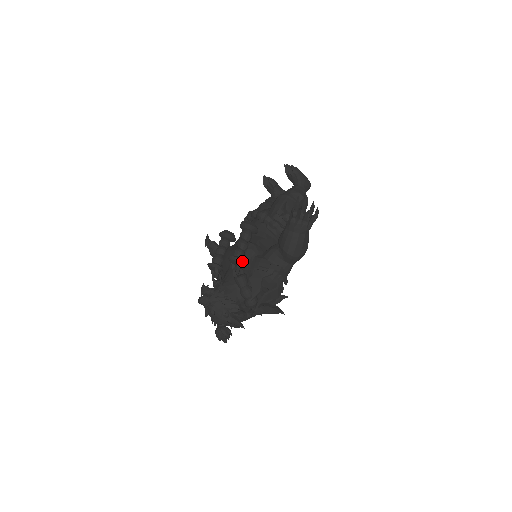
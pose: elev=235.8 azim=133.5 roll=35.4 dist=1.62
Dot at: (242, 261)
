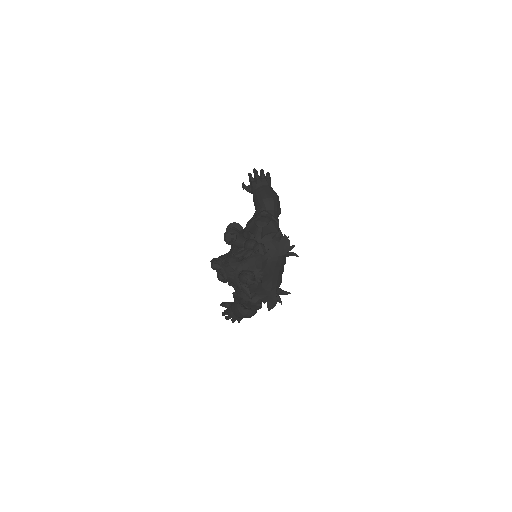
Dot at: (235, 231)
